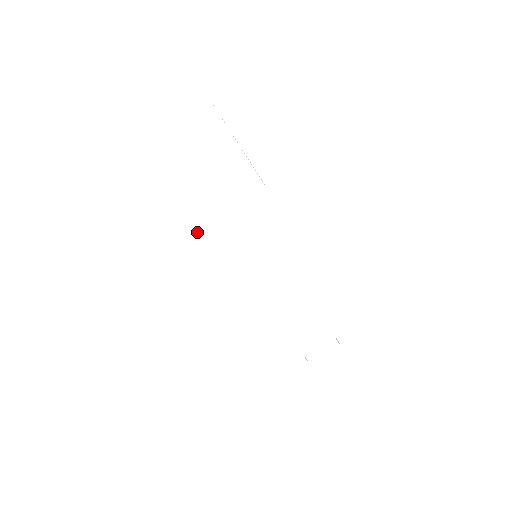
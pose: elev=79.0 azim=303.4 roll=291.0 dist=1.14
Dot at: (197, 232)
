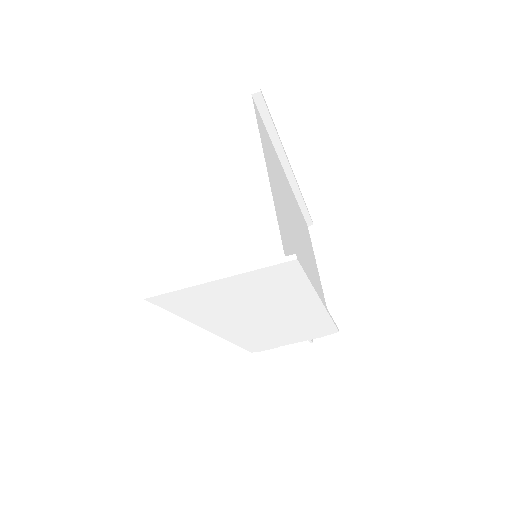
Dot at: (199, 280)
